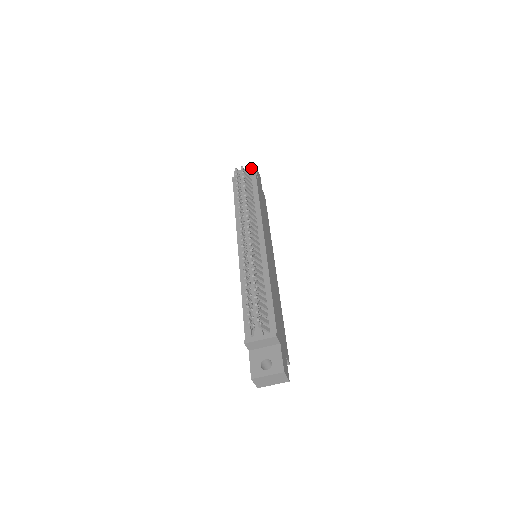
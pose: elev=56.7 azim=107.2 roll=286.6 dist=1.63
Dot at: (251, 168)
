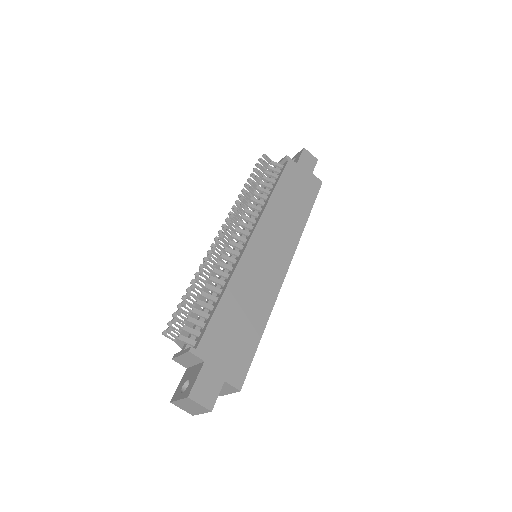
Dot at: (299, 153)
